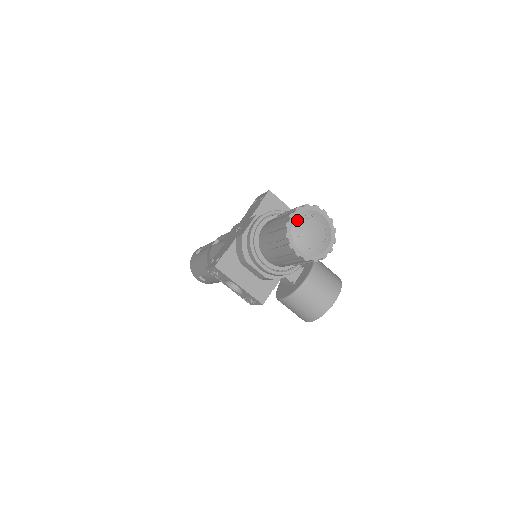
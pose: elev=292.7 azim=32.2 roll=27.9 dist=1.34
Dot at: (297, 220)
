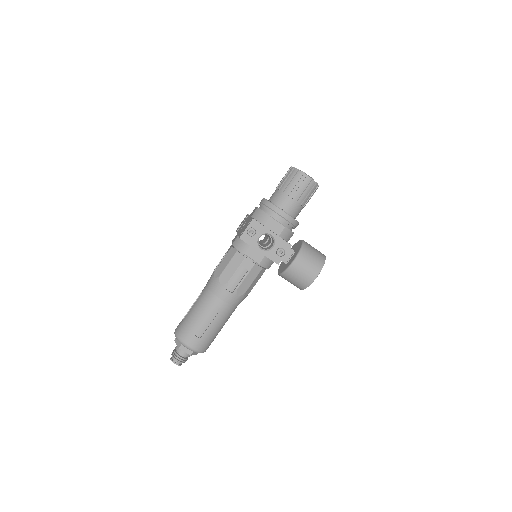
Dot at: occluded
